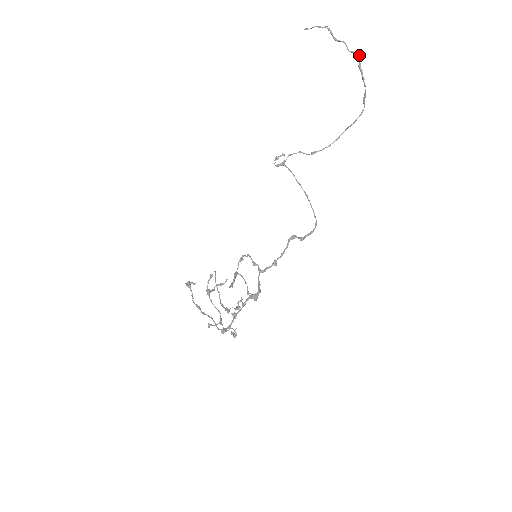
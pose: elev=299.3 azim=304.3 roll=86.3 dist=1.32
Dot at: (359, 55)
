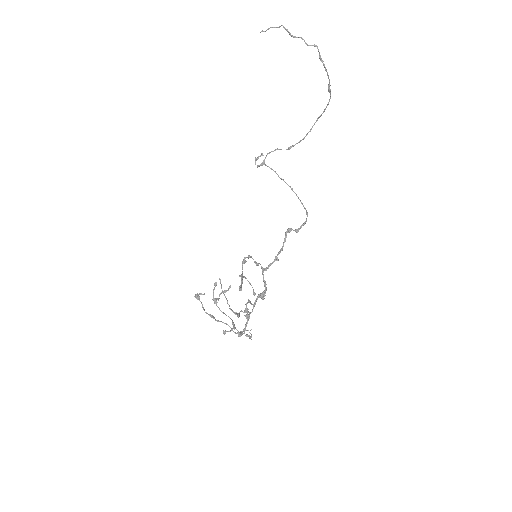
Dot at: occluded
